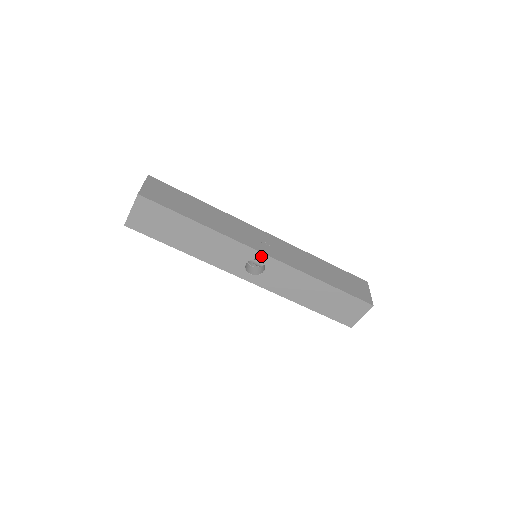
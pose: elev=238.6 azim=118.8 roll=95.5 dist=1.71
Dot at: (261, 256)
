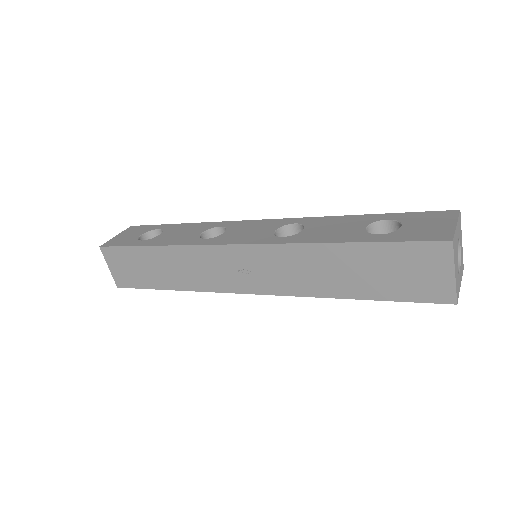
Dot at: occluded
